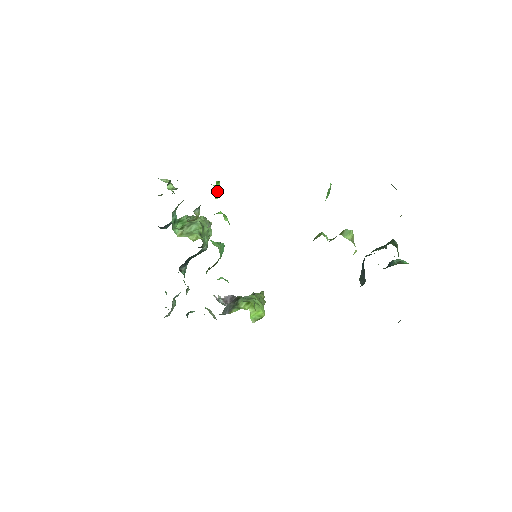
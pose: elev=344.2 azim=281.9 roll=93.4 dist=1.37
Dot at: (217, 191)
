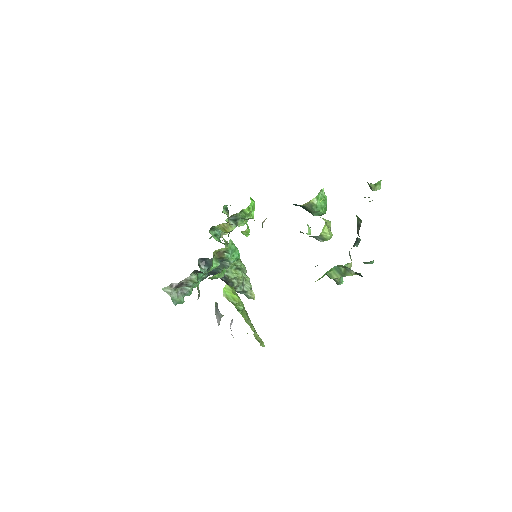
Dot at: (252, 215)
